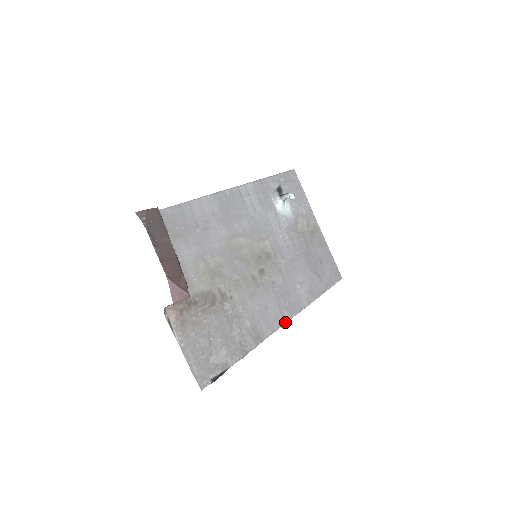
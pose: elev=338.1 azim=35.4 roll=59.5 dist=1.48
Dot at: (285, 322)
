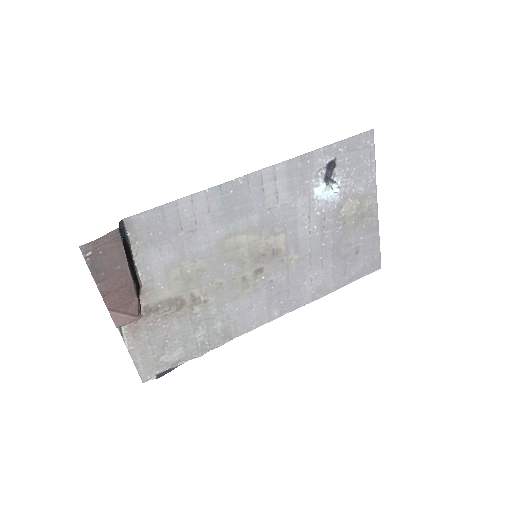
Dot at: (270, 320)
